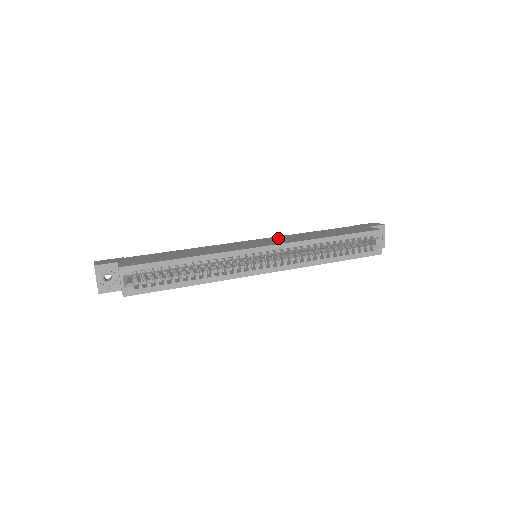
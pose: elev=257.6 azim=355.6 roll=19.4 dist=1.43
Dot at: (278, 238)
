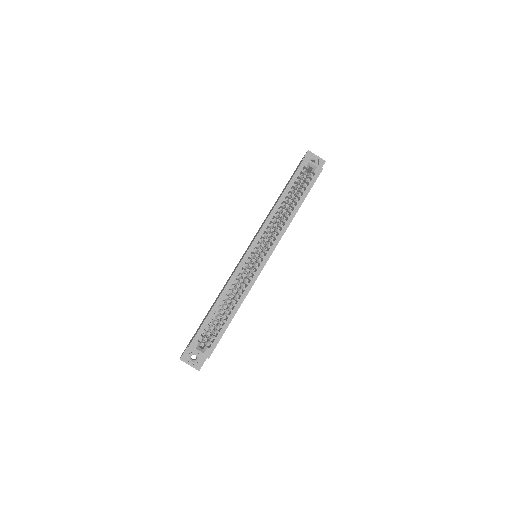
Dot at: (257, 232)
